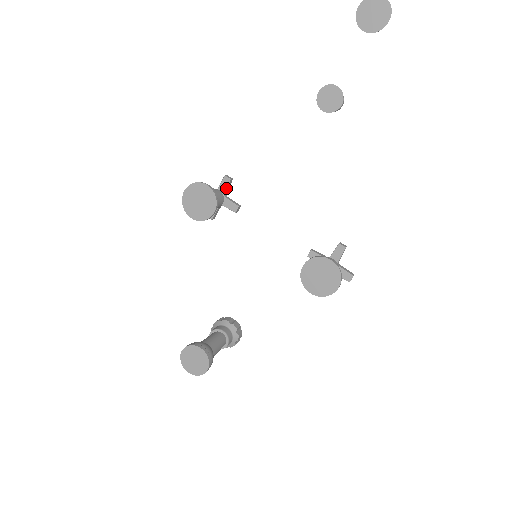
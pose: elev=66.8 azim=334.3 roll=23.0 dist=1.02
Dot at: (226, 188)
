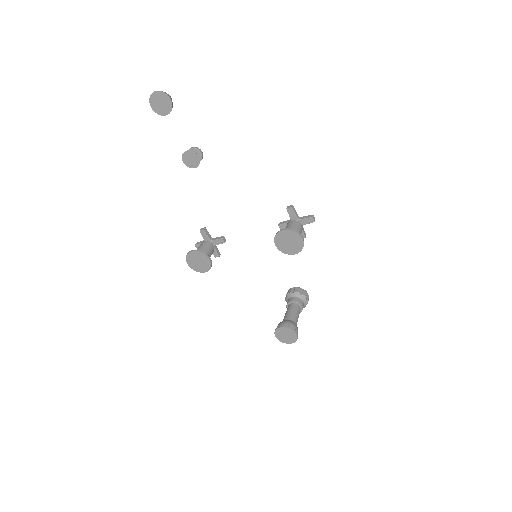
Dot at: (207, 236)
